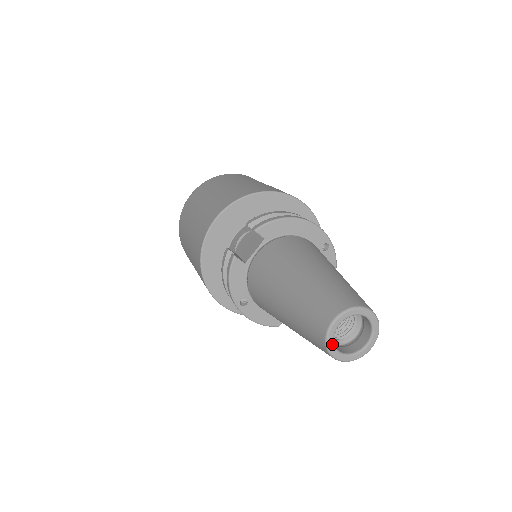
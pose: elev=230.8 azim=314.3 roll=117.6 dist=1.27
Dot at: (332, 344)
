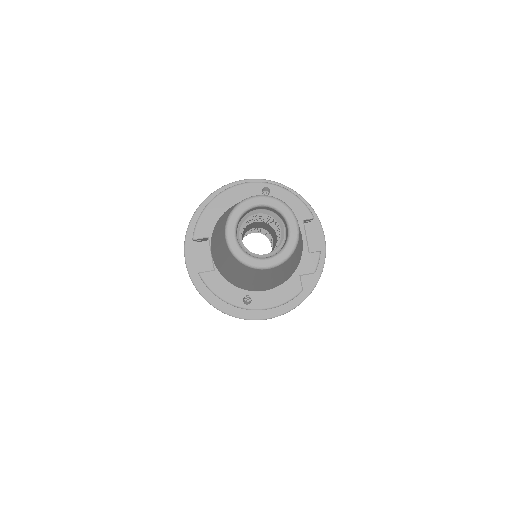
Dot at: (249, 259)
